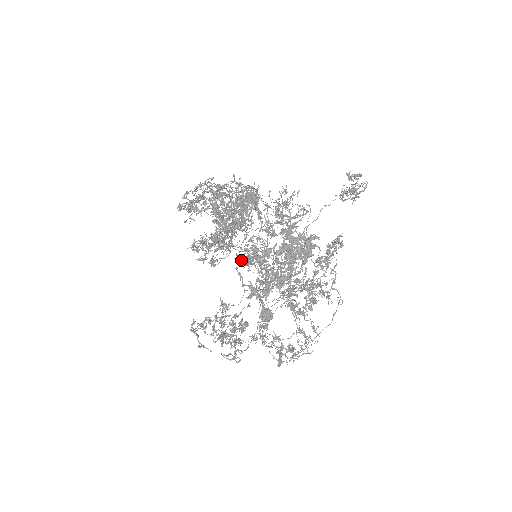
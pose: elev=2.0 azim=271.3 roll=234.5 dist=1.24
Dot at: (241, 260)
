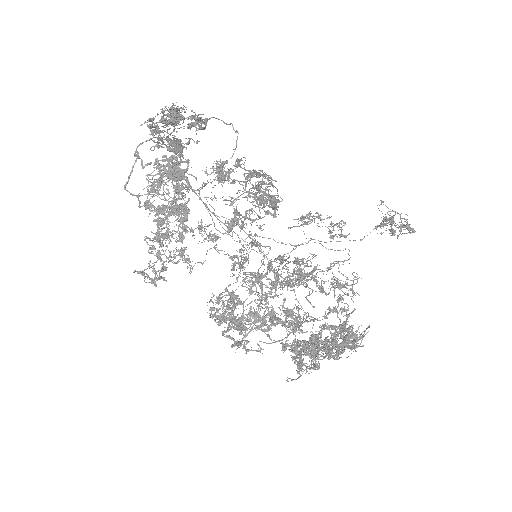
Dot at: (158, 141)
